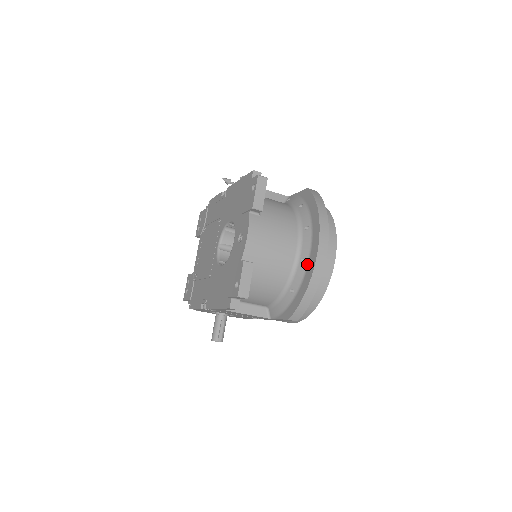
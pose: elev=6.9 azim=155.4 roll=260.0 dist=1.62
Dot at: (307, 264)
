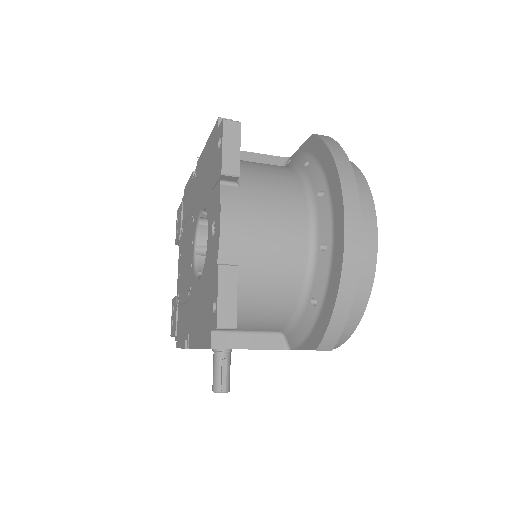
Dot at: (331, 253)
